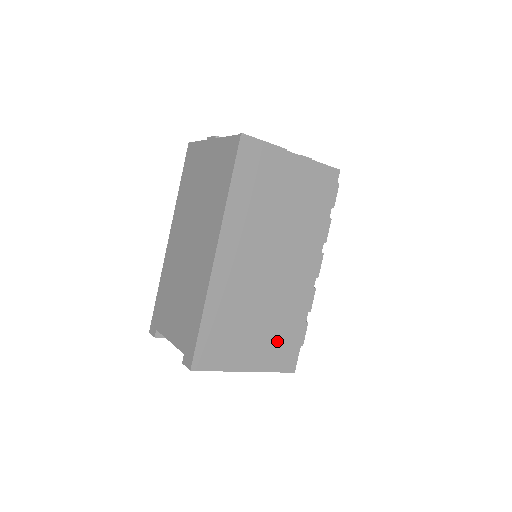
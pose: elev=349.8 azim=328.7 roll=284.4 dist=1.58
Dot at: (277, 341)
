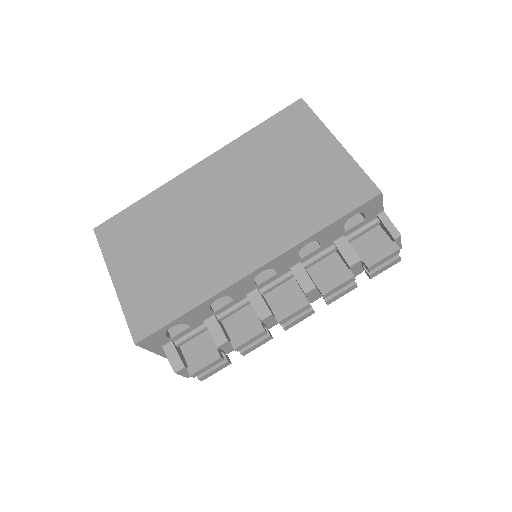
Dot at: (157, 289)
